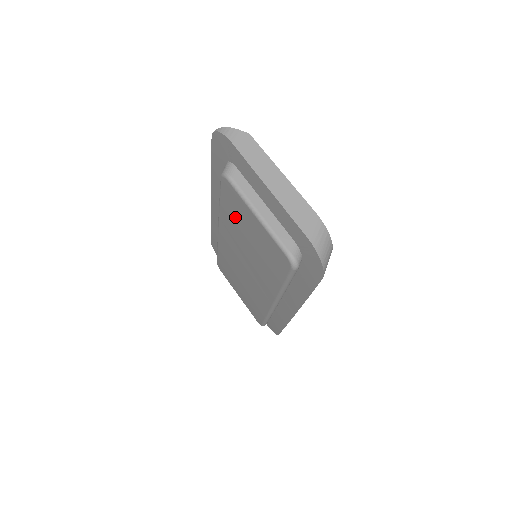
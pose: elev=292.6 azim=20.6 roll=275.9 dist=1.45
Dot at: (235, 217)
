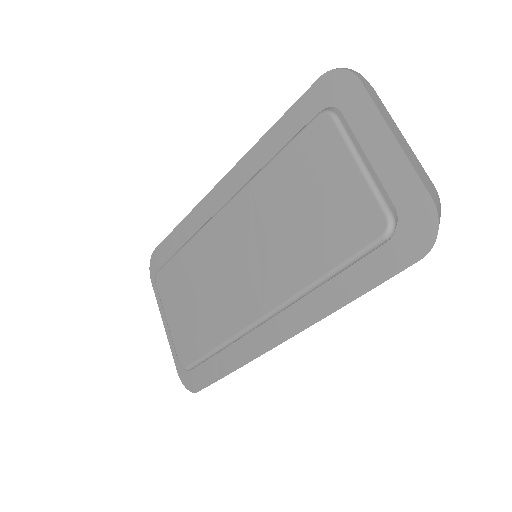
Dot at: (298, 173)
